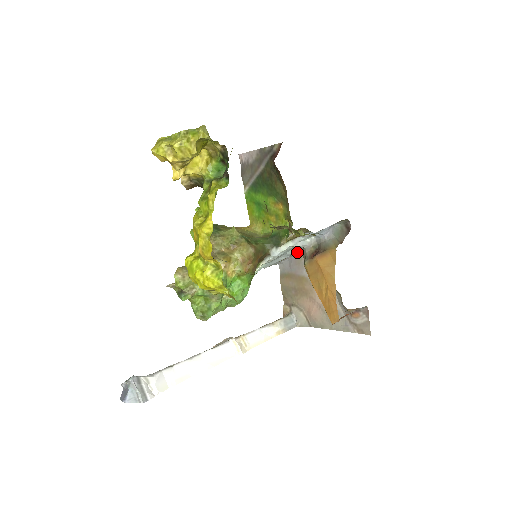
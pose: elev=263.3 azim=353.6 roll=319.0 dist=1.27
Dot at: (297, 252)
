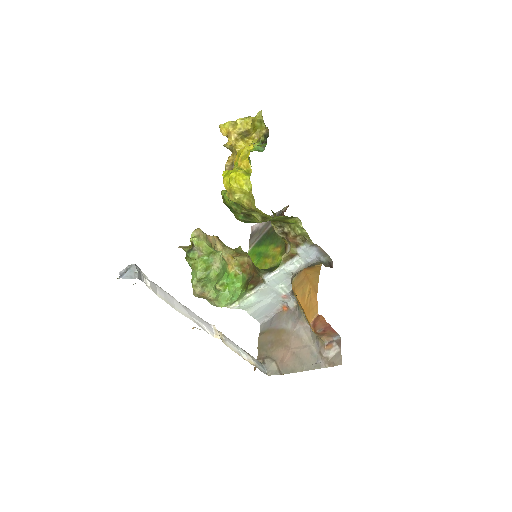
Dot at: (283, 295)
